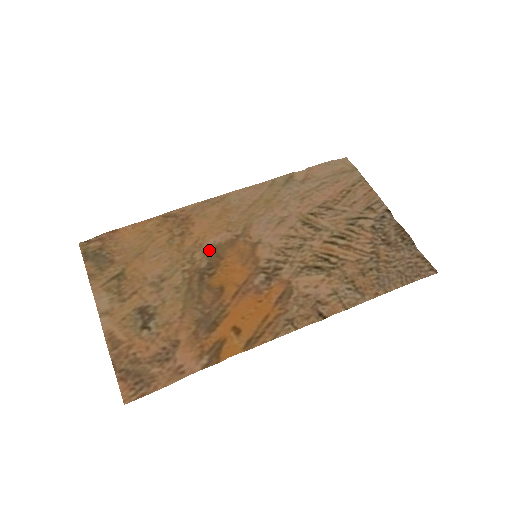
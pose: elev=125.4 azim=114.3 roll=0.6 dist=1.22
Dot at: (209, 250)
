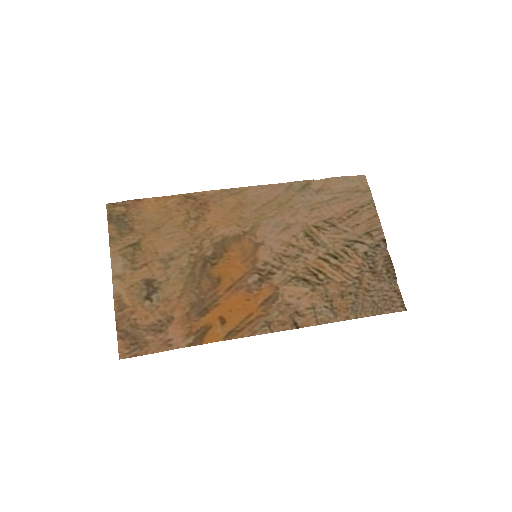
Dot at: (217, 240)
